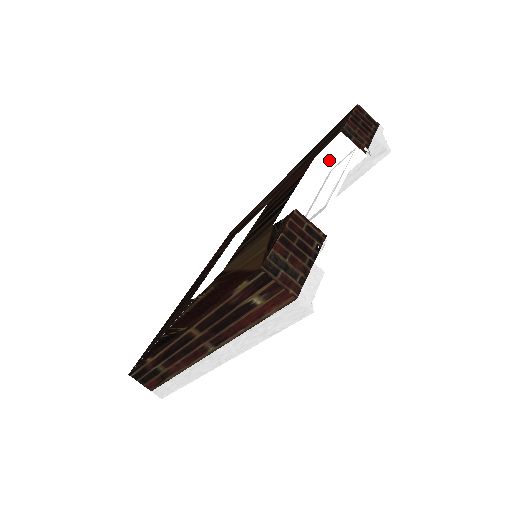
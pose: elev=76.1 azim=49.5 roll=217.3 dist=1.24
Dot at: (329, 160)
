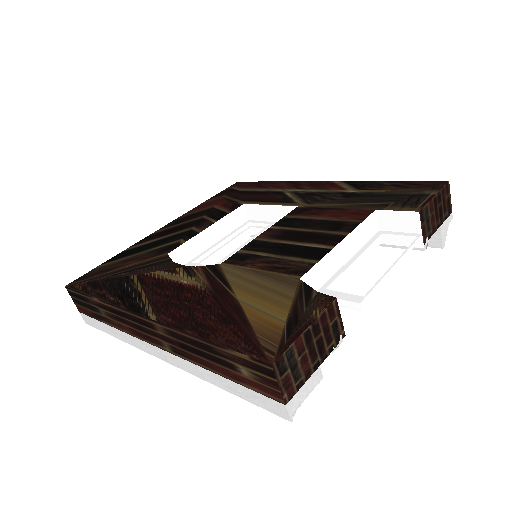
Dot at: (386, 222)
